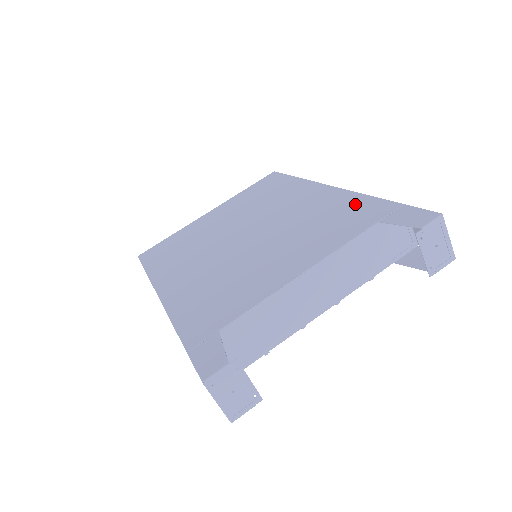
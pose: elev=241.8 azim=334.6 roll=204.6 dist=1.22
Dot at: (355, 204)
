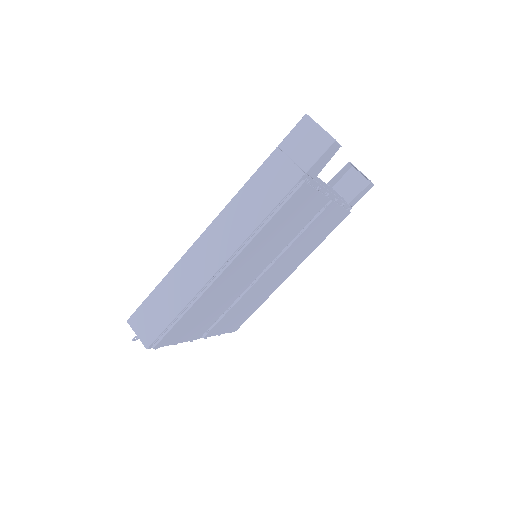
Dot at: occluded
